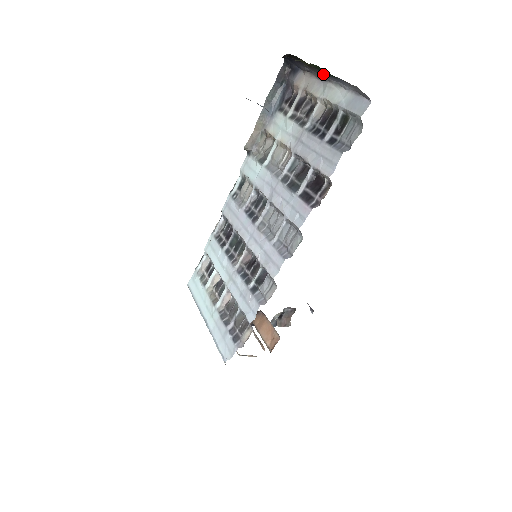
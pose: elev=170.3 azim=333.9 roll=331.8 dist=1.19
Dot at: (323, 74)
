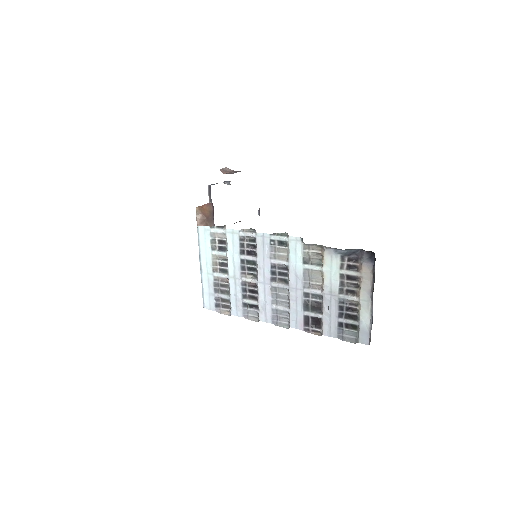
Dot at: occluded
